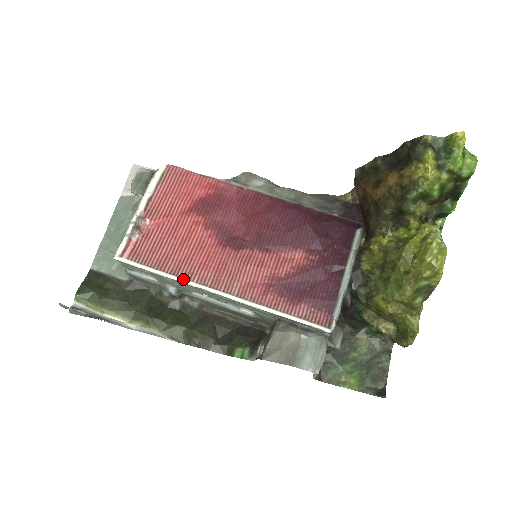
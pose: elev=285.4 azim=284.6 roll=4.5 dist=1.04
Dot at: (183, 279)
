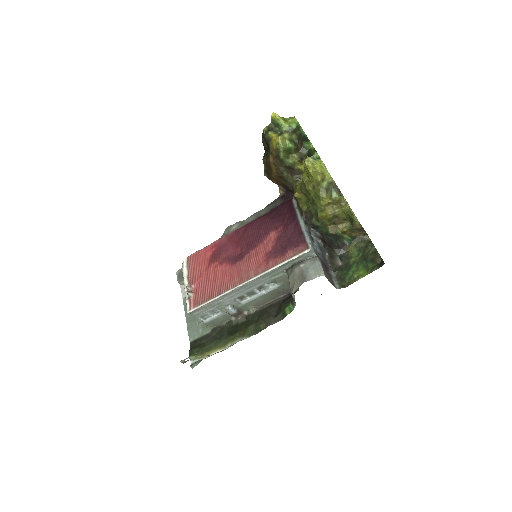
Dot at: (225, 293)
